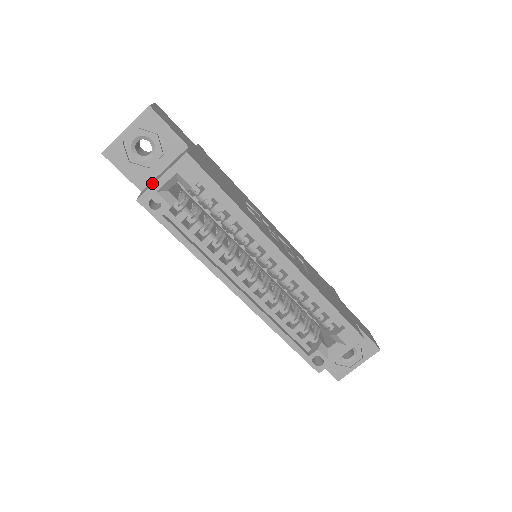
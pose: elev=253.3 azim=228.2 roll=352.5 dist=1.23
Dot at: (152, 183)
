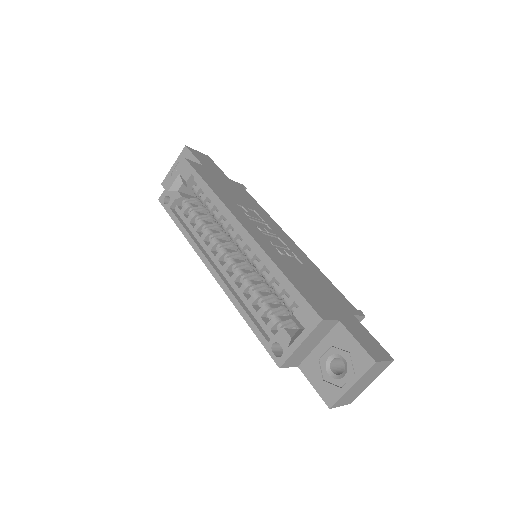
Dot at: occluded
